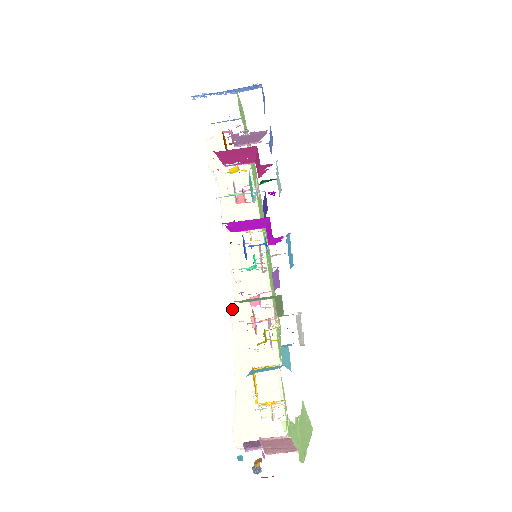
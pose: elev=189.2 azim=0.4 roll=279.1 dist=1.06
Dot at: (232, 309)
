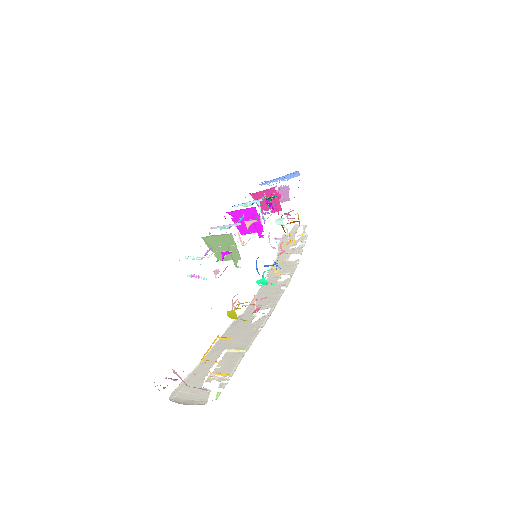
Dot at: (239, 317)
